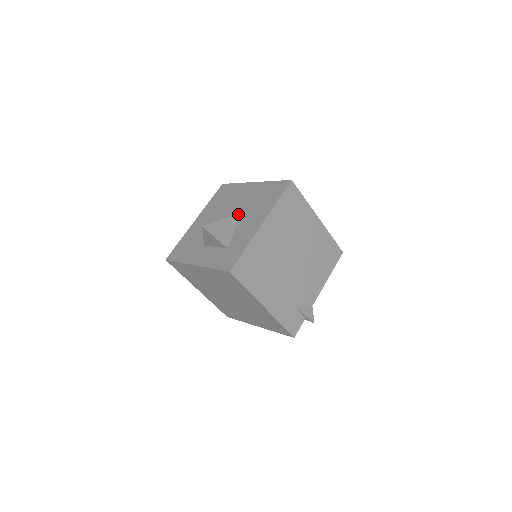
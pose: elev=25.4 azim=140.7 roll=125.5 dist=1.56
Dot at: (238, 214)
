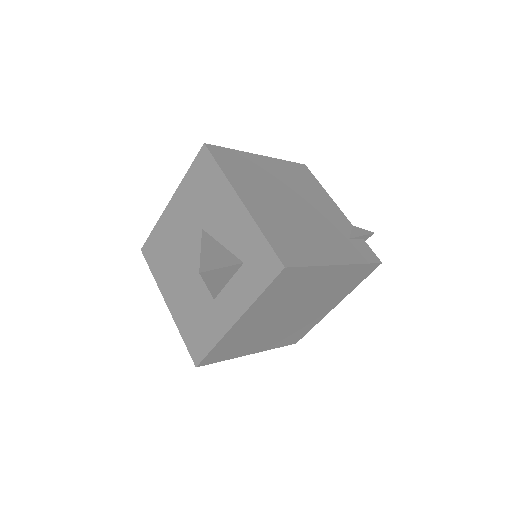
Dot at: (202, 233)
